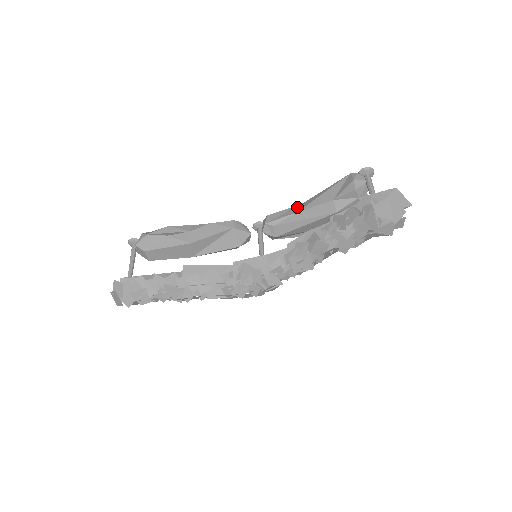
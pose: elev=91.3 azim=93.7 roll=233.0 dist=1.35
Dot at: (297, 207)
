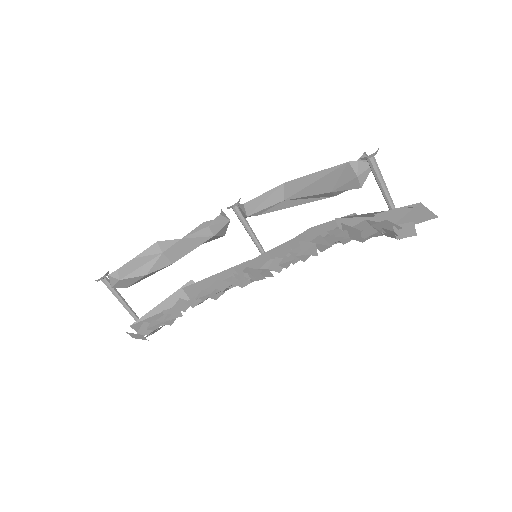
Dot at: (279, 190)
